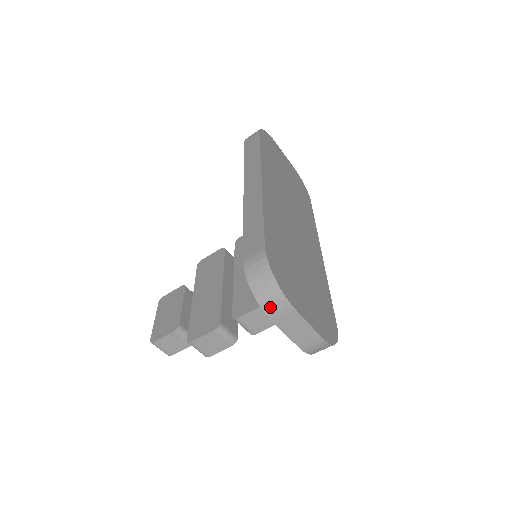
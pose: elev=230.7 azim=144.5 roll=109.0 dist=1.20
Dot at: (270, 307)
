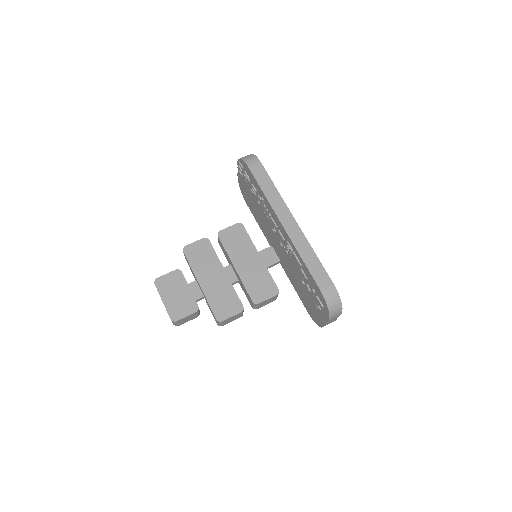
Dot at: (333, 315)
